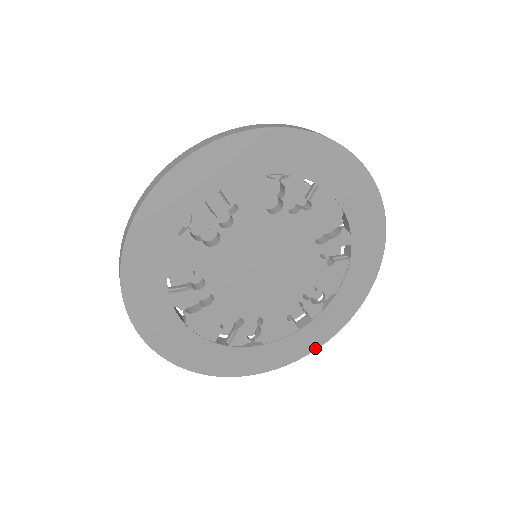
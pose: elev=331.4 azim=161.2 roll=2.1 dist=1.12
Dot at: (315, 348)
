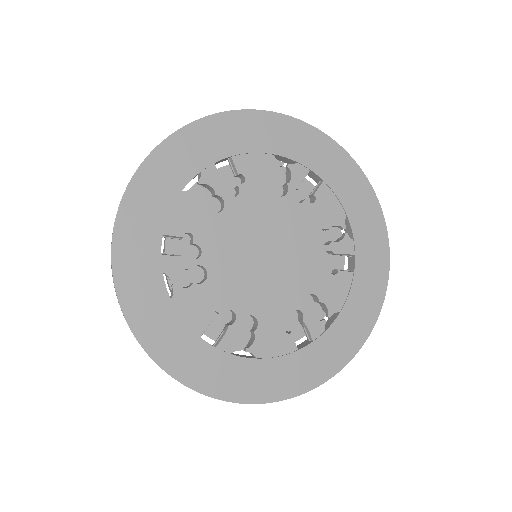
Dot at: (316, 384)
